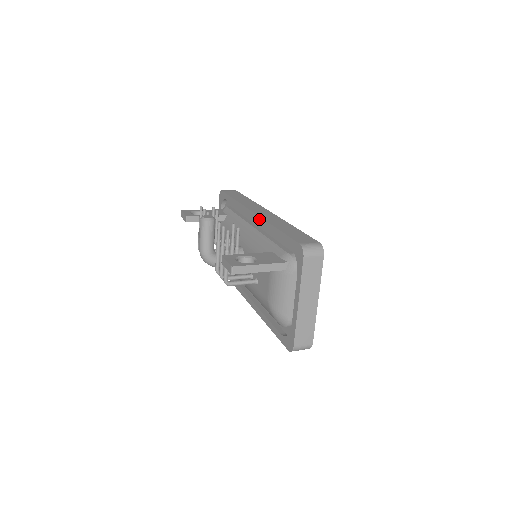
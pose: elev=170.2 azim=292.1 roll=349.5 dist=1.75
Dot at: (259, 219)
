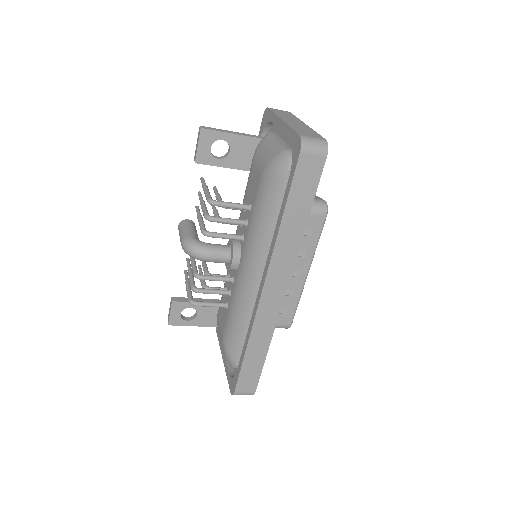
Dot at: occluded
